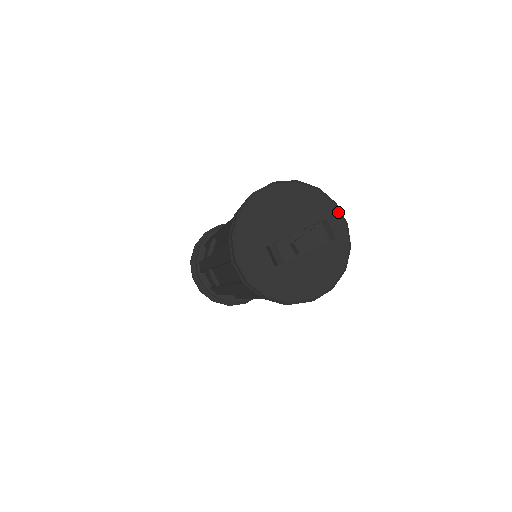
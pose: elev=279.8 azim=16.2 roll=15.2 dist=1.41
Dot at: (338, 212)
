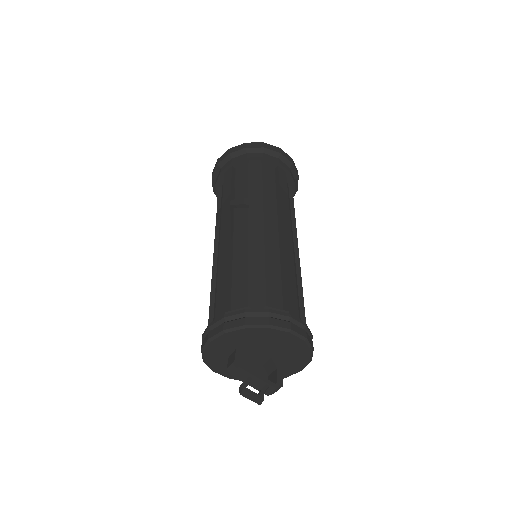
Dot at: (305, 365)
